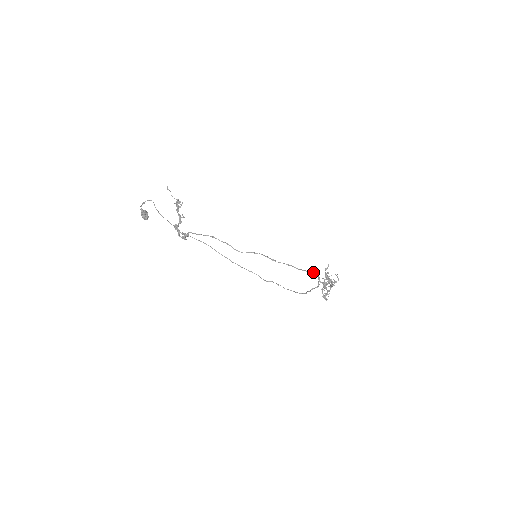
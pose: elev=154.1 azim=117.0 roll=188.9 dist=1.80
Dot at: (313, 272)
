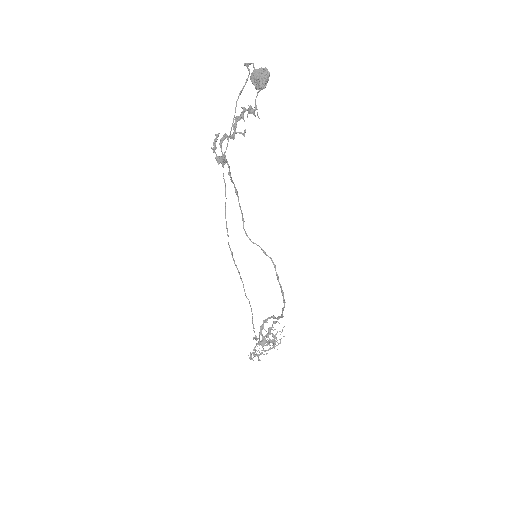
Dot at: (278, 318)
